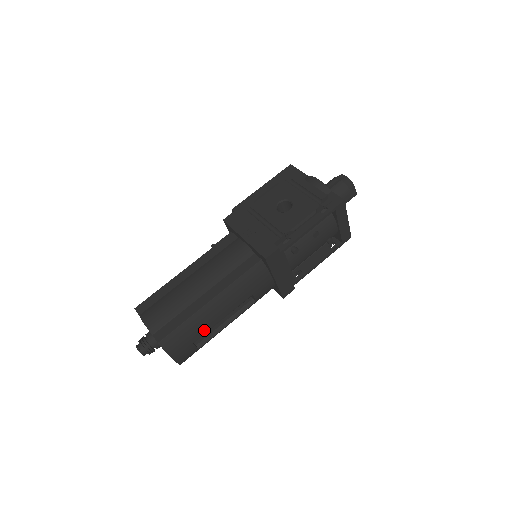
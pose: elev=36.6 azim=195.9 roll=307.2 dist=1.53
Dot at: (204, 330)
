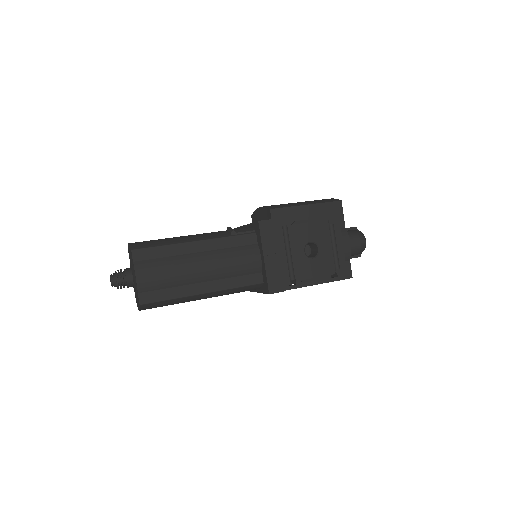
Dot at: occluded
